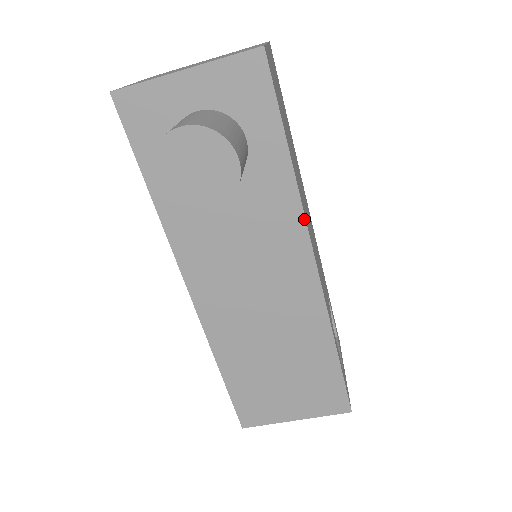
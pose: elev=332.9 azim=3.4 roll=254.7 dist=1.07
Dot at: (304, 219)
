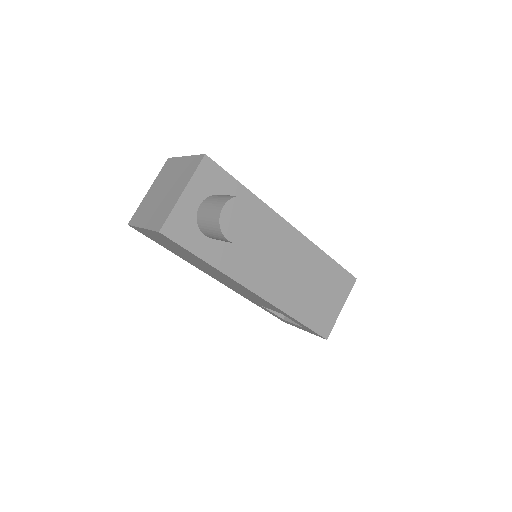
Dot at: (272, 210)
